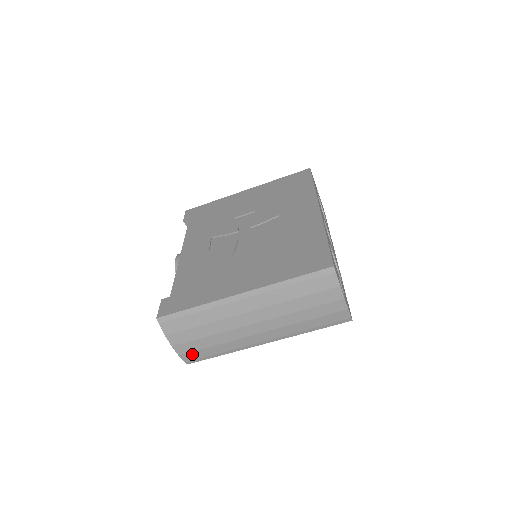
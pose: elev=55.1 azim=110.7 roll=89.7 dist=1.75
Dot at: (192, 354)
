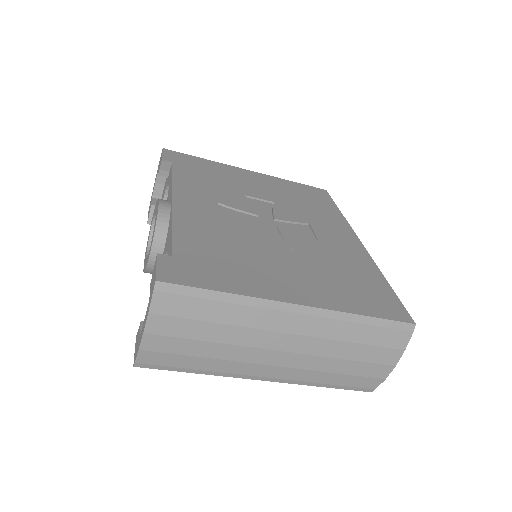
Dot at: (159, 356)
